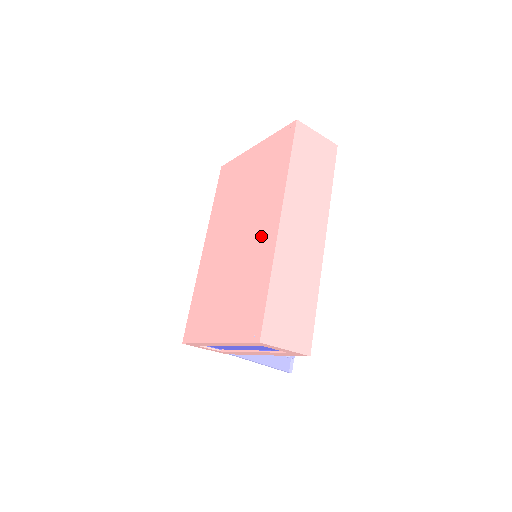
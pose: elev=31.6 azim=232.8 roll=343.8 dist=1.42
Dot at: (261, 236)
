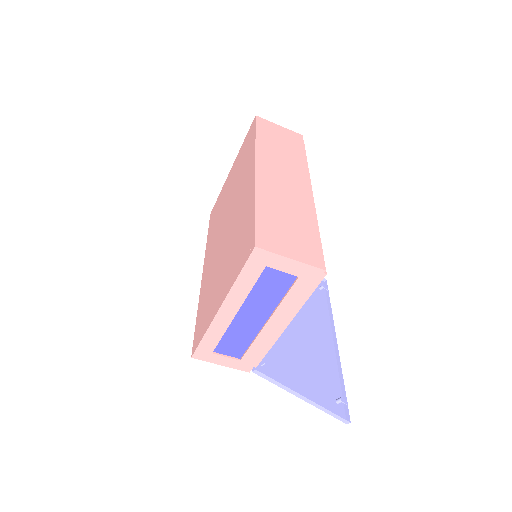
Dot at: (244, 195)
